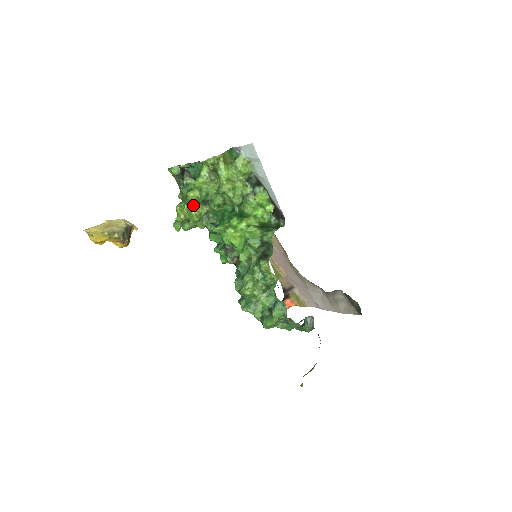
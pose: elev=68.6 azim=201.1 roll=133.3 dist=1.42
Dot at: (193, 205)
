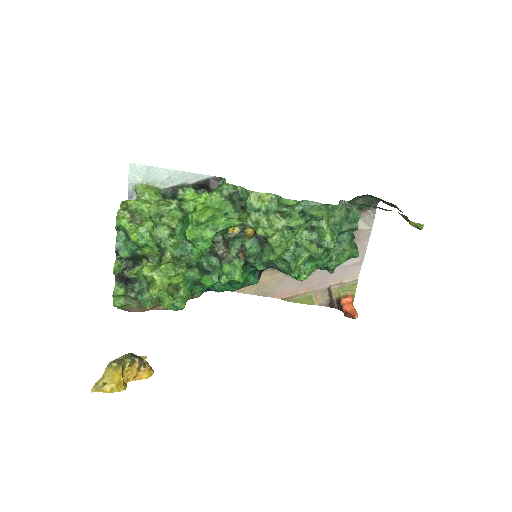
Dot at: occluded
